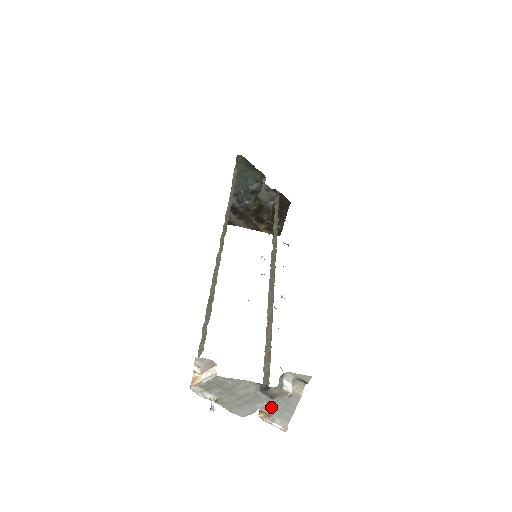
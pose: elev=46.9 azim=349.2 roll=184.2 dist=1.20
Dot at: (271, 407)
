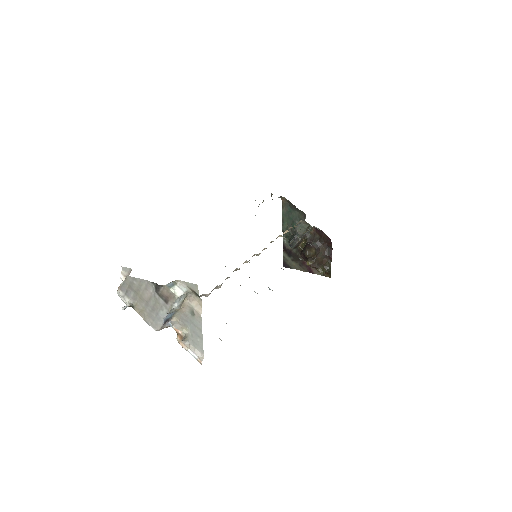
Dot at: (184, 329)
